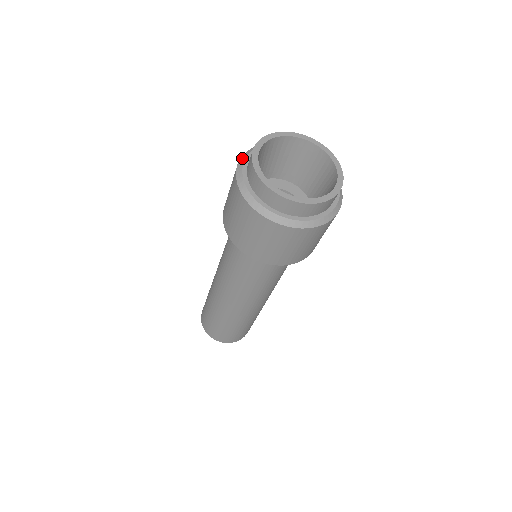
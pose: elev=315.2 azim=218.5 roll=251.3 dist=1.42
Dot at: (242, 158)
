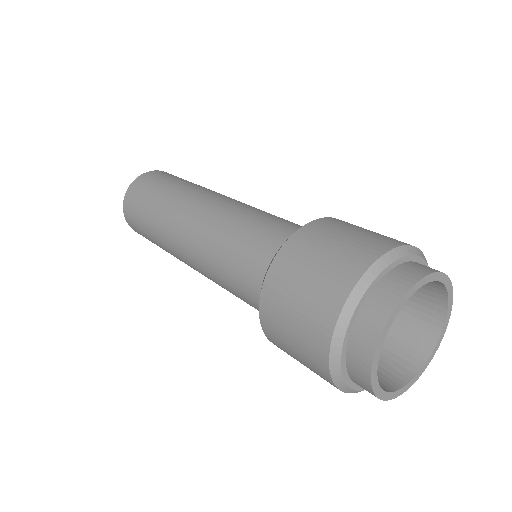
Dot at: (345, 315)
